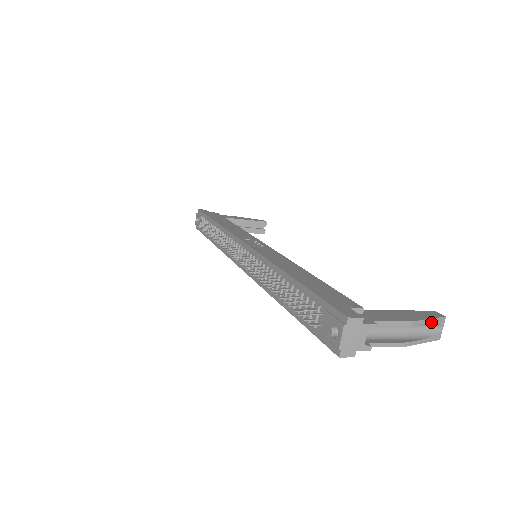
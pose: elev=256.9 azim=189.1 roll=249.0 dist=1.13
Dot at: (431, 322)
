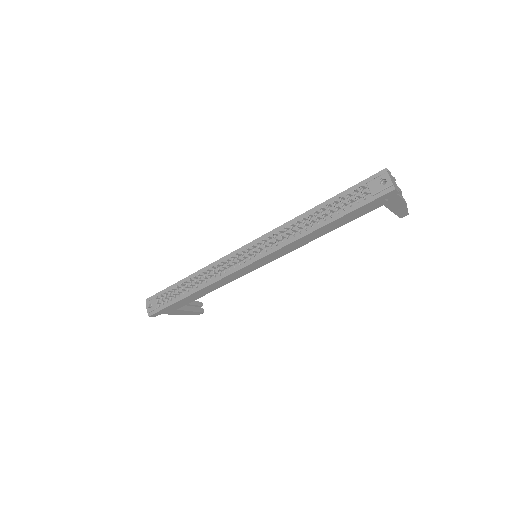
Dot at: occluded
